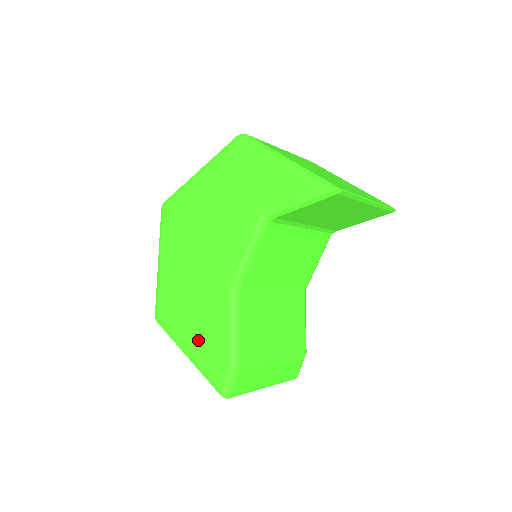
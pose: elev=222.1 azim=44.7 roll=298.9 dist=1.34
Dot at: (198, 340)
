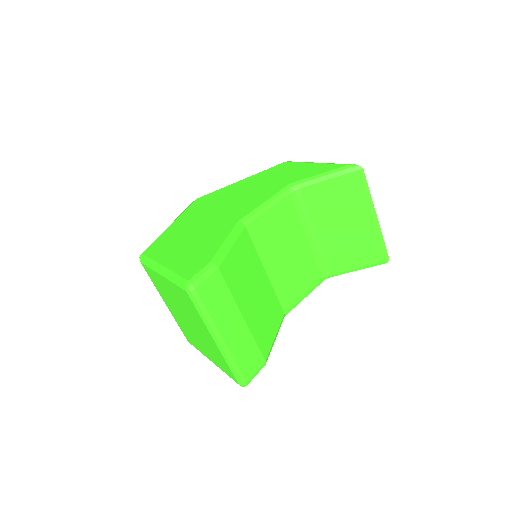
Dot at: (183, 255)
